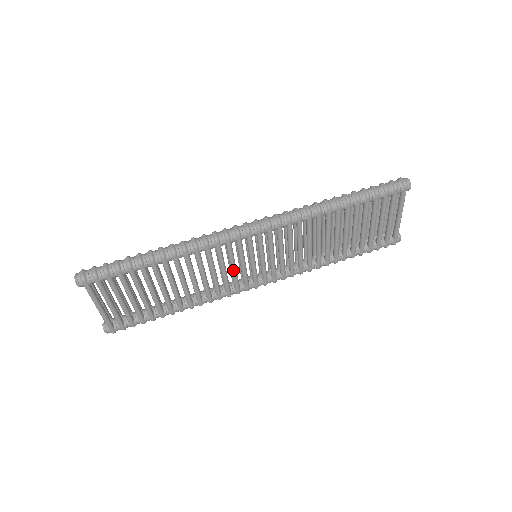
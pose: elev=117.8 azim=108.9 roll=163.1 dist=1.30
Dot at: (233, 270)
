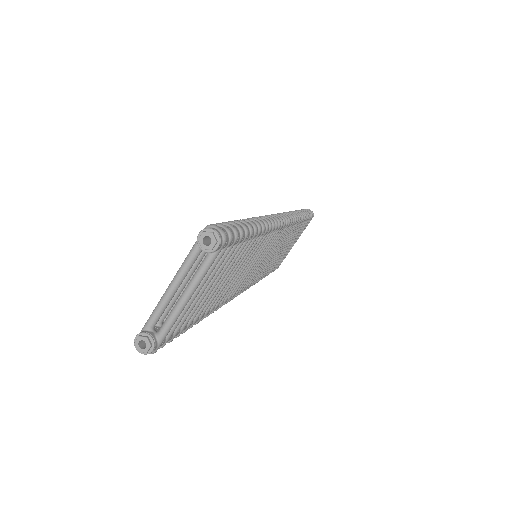
Dot at: (252, 267)
